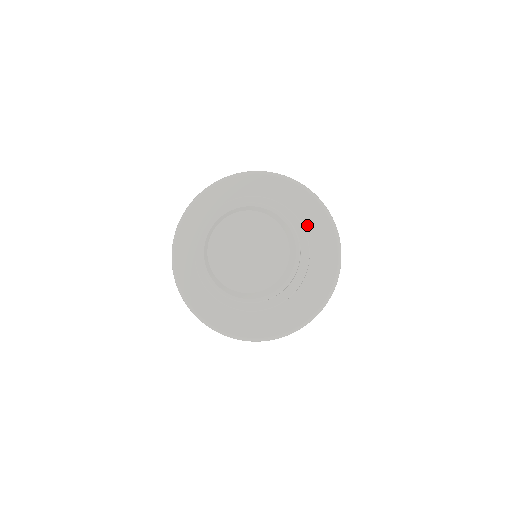
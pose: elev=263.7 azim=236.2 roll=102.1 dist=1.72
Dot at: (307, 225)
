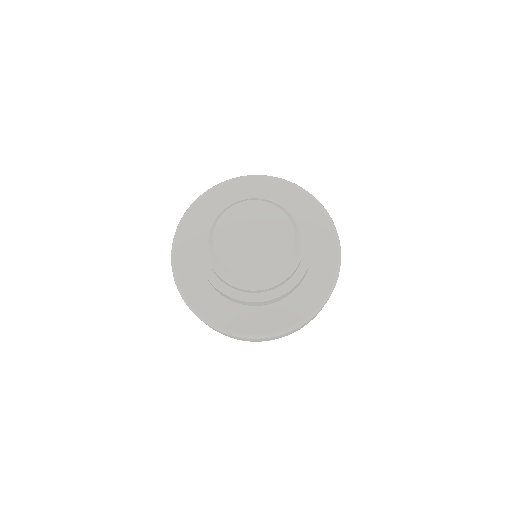
Dot at: occluded
